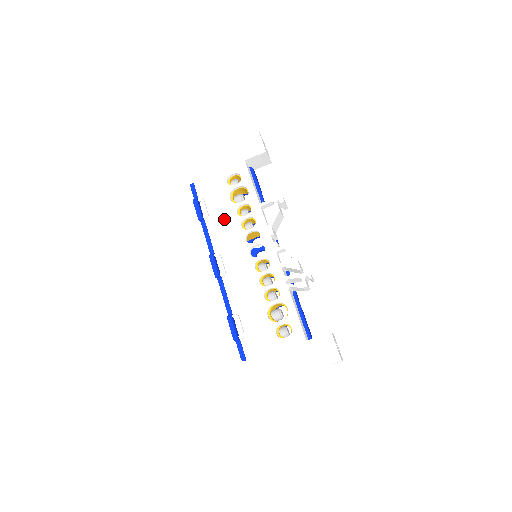
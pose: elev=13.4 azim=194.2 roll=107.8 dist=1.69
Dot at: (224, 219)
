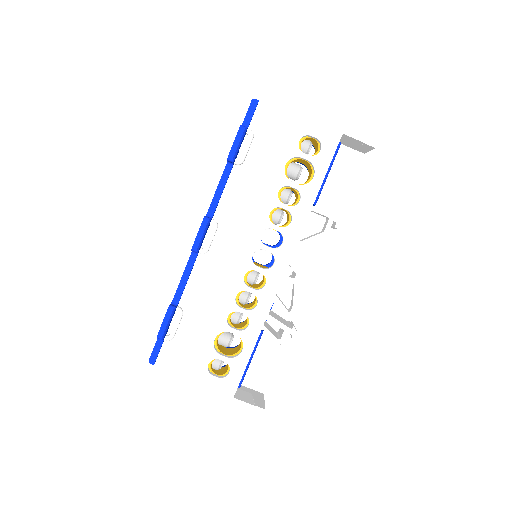
Dot at: (257, 185)
